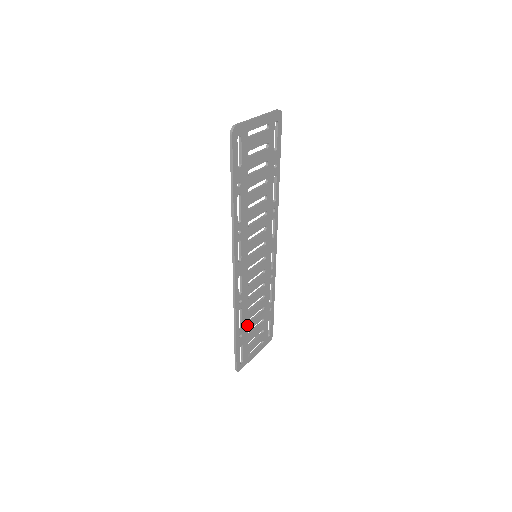
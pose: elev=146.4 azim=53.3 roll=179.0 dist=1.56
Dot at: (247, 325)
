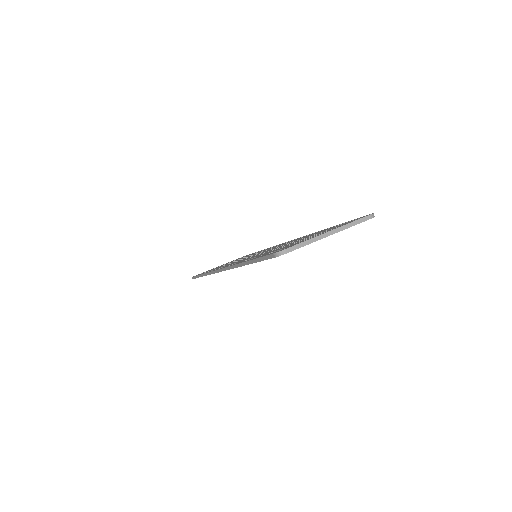
Dot at: occluded
